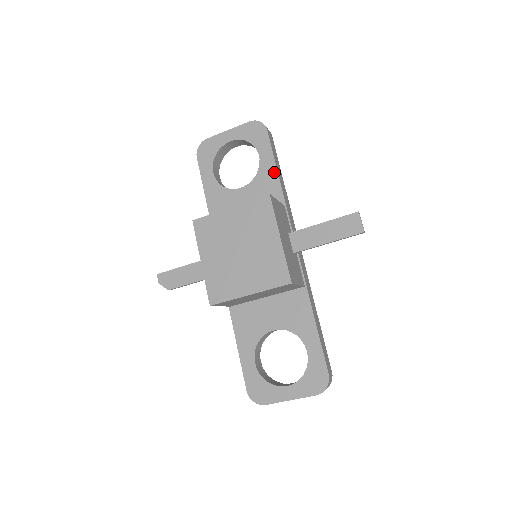
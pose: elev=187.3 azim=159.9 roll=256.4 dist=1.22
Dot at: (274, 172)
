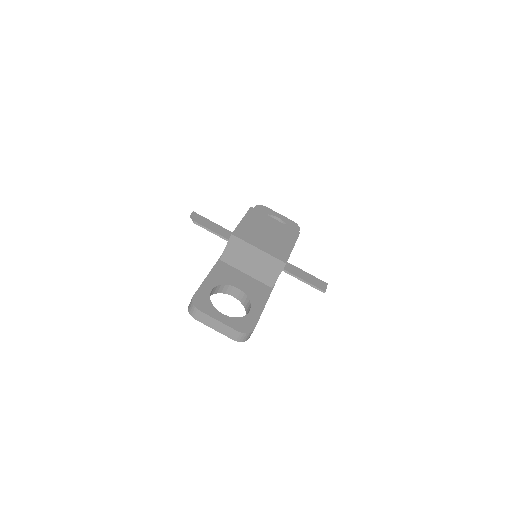
Dot at: occluded
